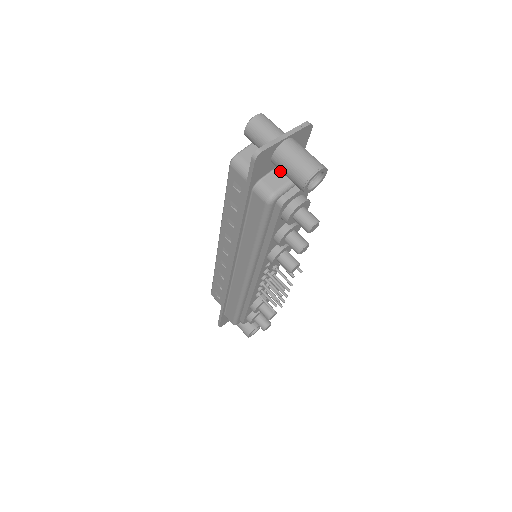
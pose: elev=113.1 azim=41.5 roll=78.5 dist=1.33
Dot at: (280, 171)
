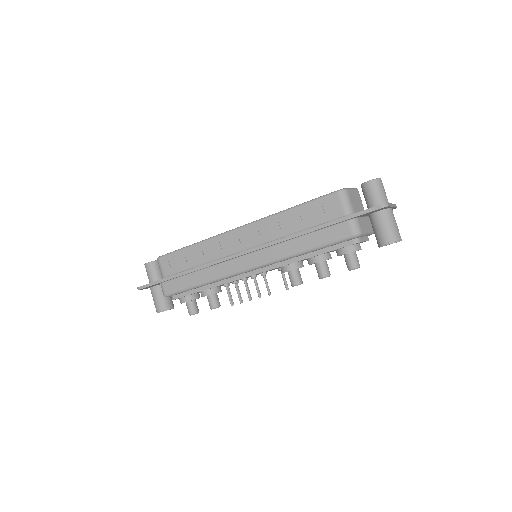
Dot at: (365, 221)
